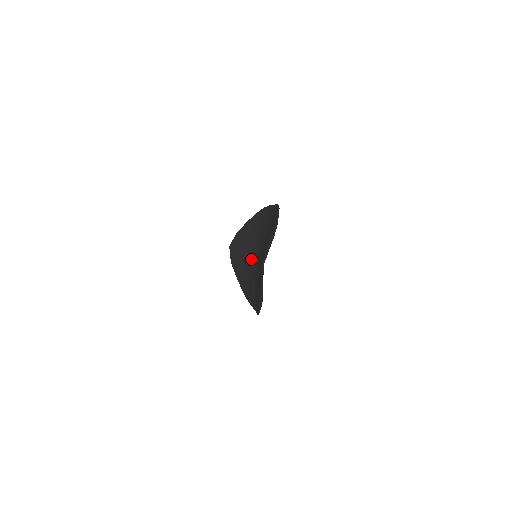
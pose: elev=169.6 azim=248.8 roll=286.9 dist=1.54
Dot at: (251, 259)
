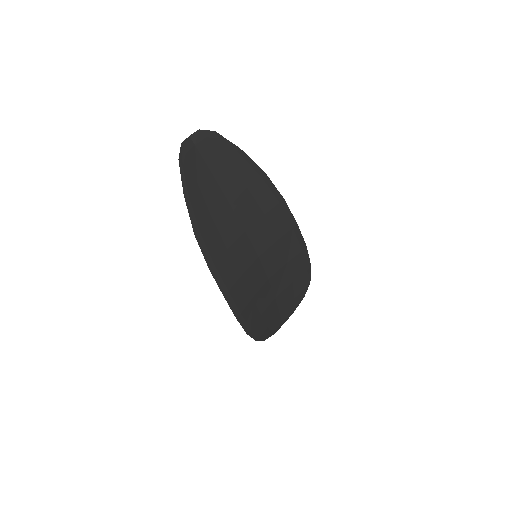
Dot at: (262, 280)
